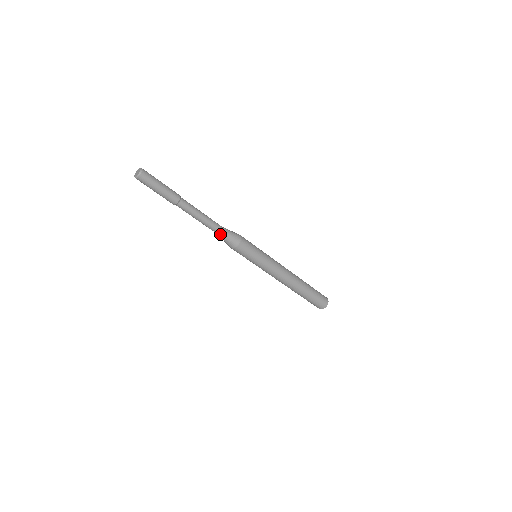
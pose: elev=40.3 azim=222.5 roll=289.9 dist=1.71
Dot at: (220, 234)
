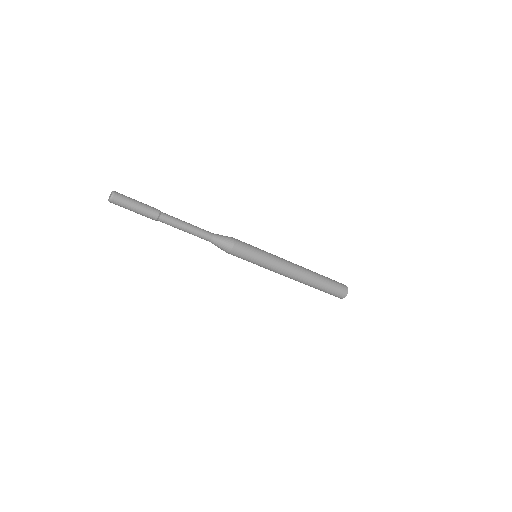
Dot at: (212, 239)
